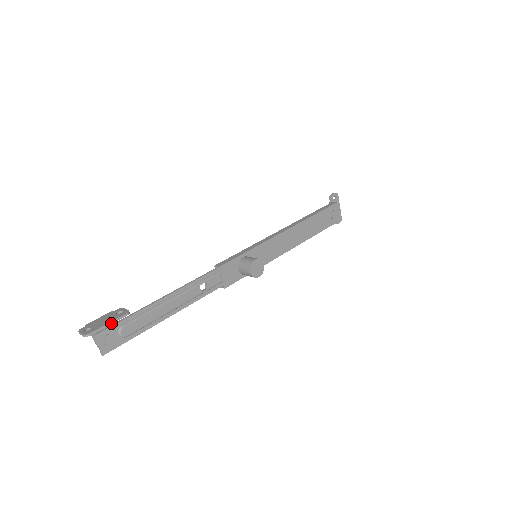
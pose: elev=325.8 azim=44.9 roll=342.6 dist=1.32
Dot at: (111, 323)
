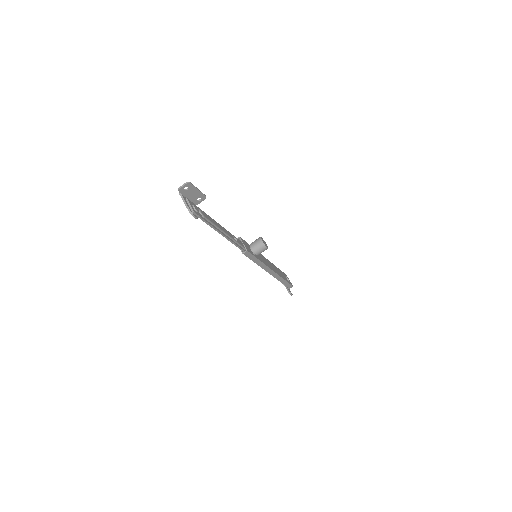
Dot at: (199, 190)
